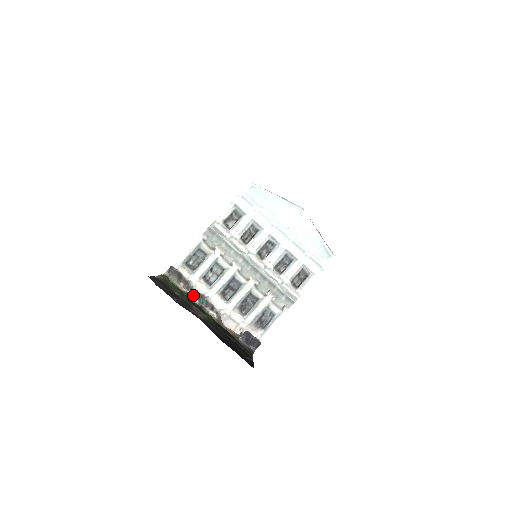
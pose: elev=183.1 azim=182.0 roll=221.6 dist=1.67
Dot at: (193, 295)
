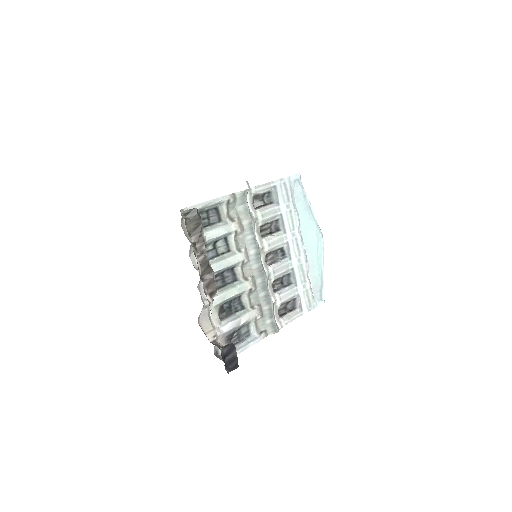
Dot at: (200, 262)
